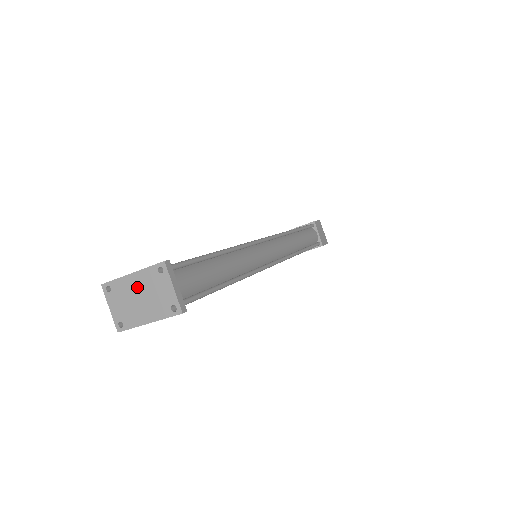
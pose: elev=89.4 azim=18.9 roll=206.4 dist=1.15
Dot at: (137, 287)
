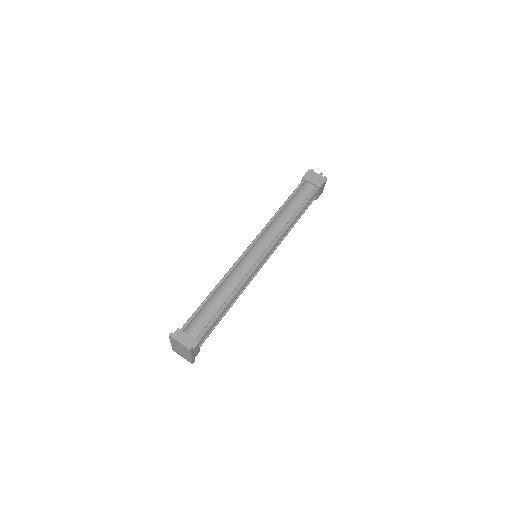
Dot at: (176, 347)
